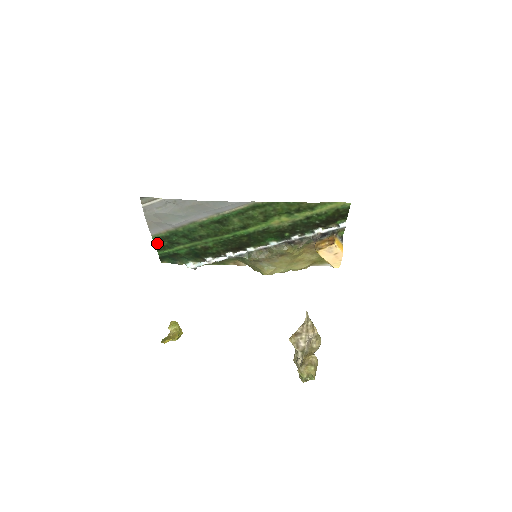
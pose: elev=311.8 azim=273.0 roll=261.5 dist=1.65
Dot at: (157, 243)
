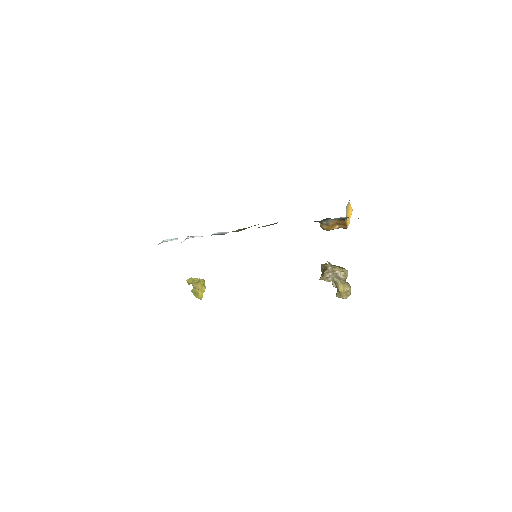
Dot at: occluded
